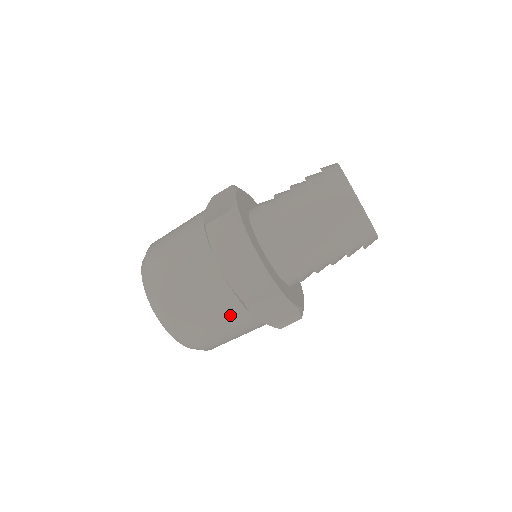
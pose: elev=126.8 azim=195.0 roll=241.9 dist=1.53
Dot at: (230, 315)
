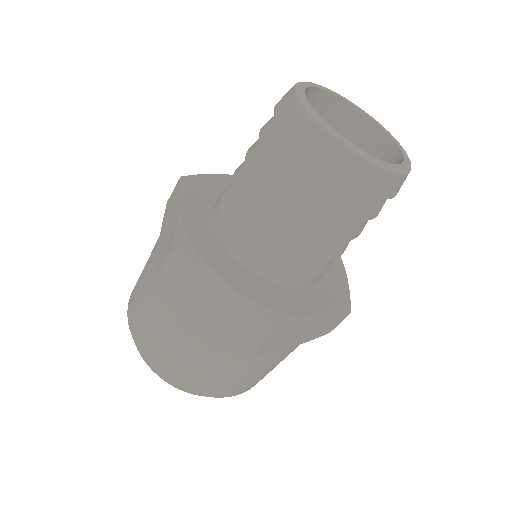
Dot at: (167, 310)
